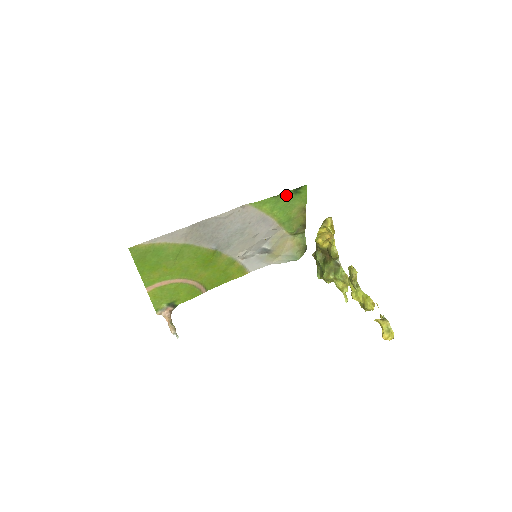
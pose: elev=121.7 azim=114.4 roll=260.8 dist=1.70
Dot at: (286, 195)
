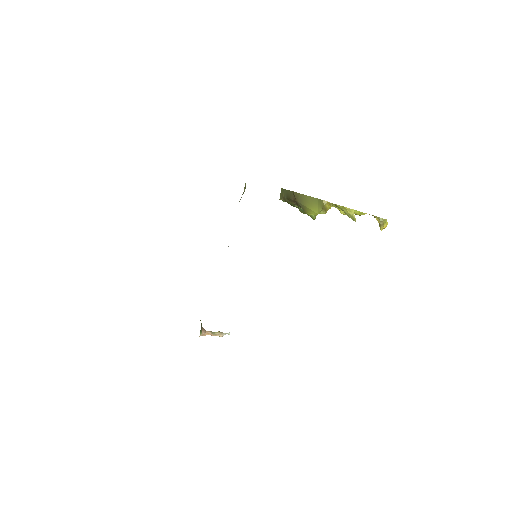
Dot at: occluded
